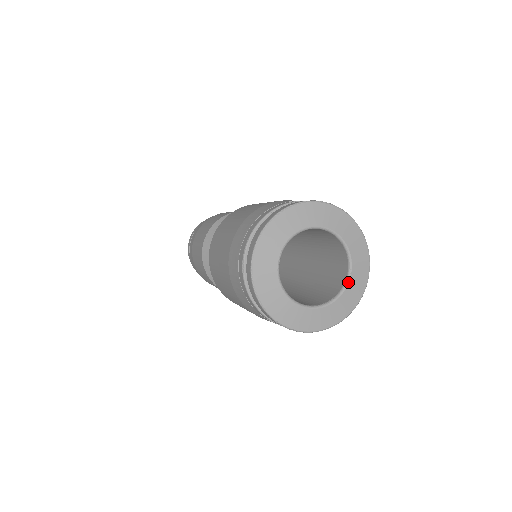
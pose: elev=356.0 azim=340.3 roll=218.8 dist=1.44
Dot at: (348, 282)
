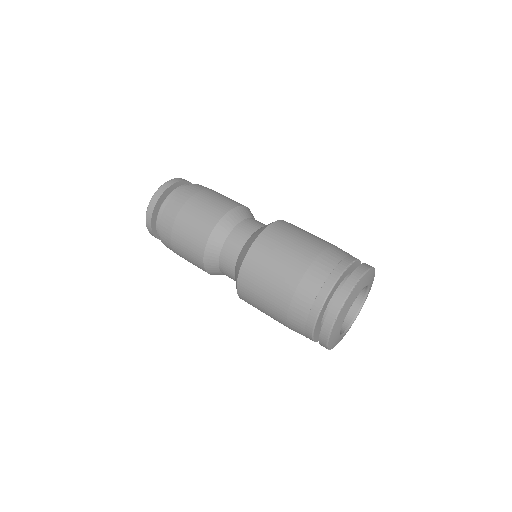
Dot at: occluded
